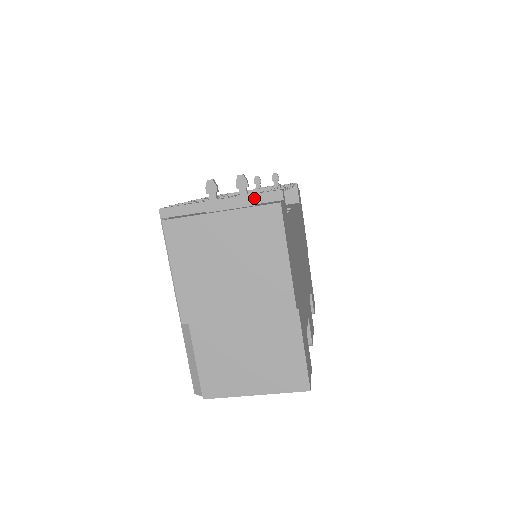
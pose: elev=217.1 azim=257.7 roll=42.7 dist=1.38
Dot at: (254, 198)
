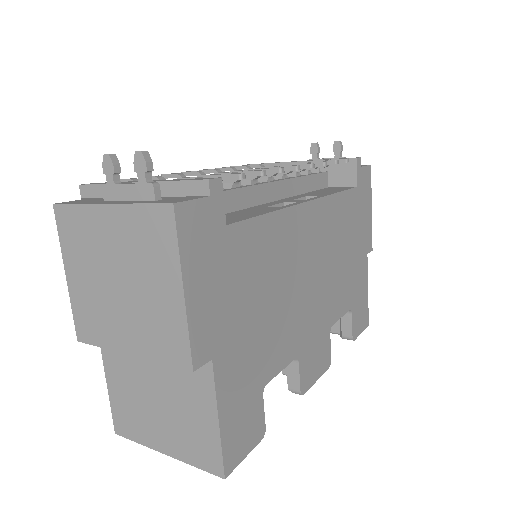
Dot at: (157, 189)
